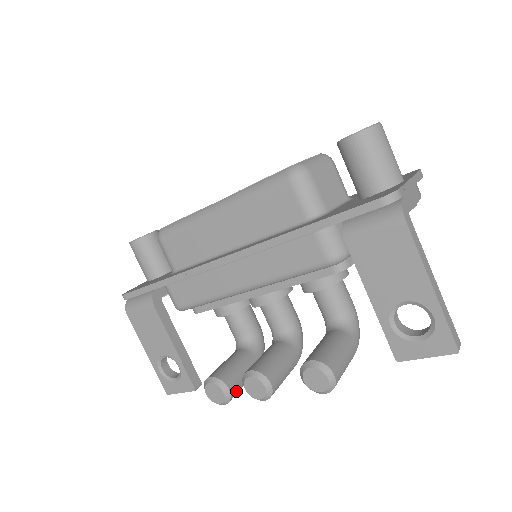
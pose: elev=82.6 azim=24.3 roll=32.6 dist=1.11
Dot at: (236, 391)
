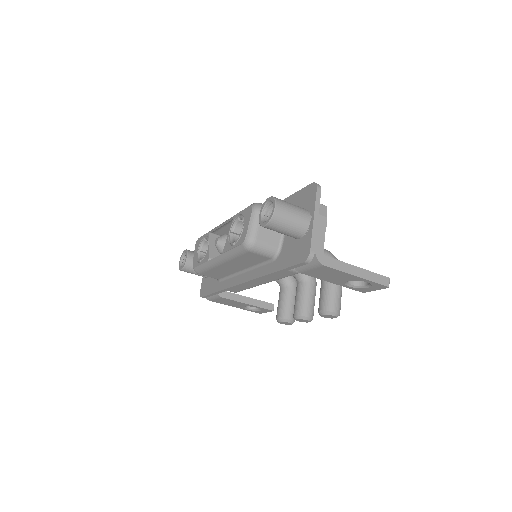
Dot at: occluded
